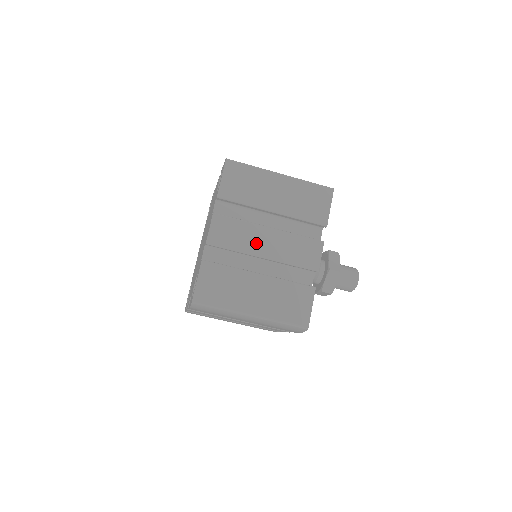
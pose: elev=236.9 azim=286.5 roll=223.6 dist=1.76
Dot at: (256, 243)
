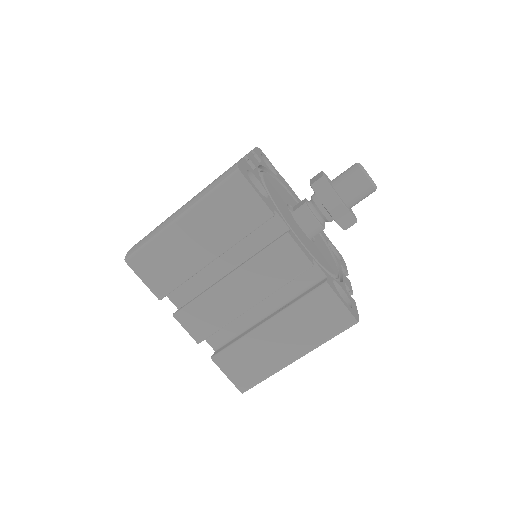
Dot at: (233, 302)
